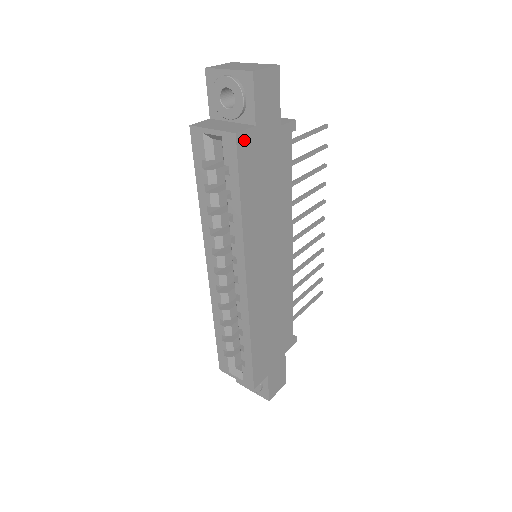
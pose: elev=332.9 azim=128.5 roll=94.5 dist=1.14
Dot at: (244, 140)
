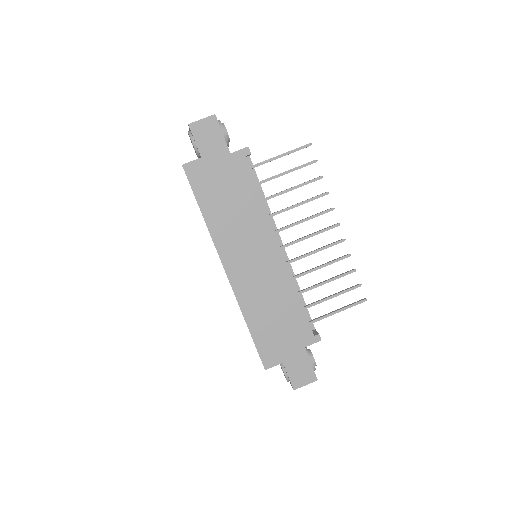
Dot at: (192, 168)
